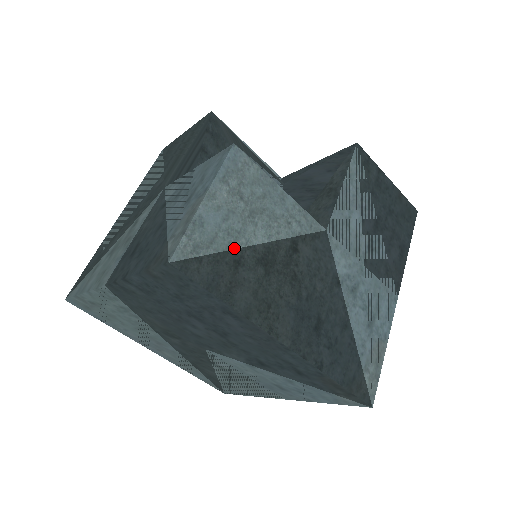
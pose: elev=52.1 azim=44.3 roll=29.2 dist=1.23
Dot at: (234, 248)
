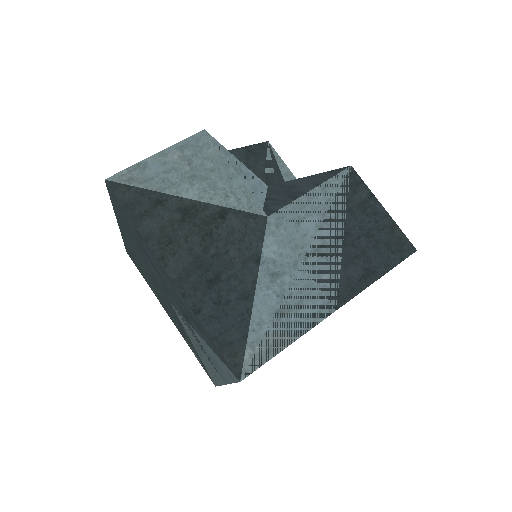
Dot at: (163, 192)
